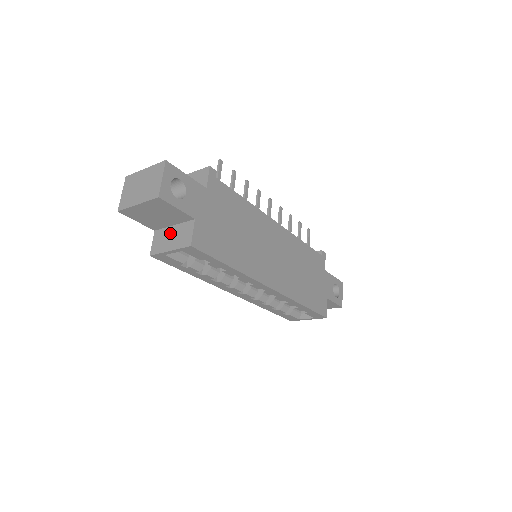
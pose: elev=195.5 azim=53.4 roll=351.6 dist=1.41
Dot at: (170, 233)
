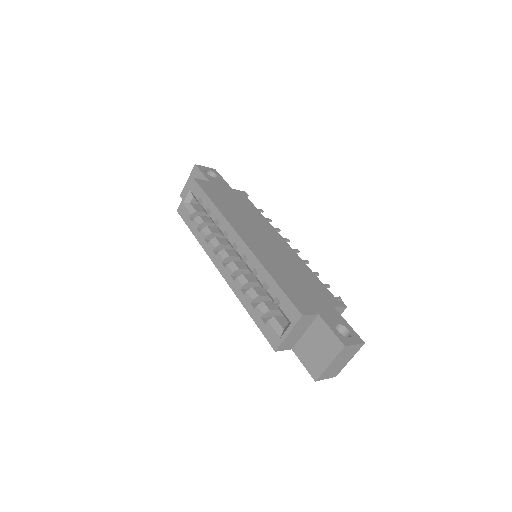
Dot at: occluded
